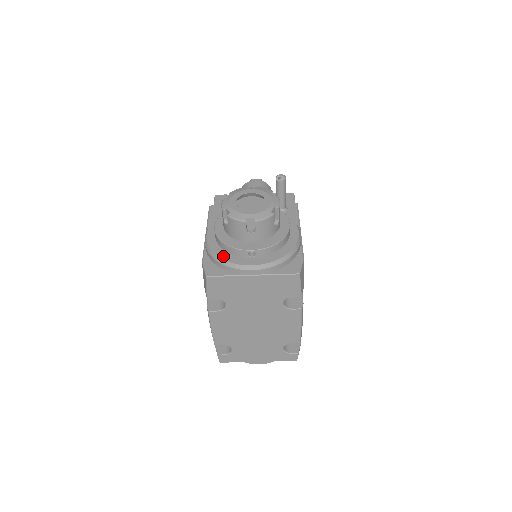
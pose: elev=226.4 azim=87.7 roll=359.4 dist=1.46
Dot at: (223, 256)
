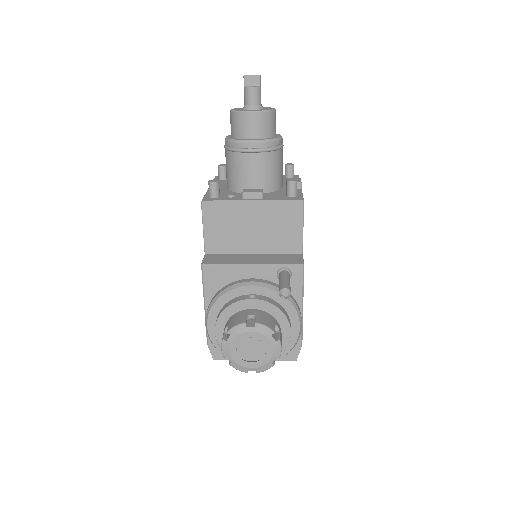
Dot at: occluded
